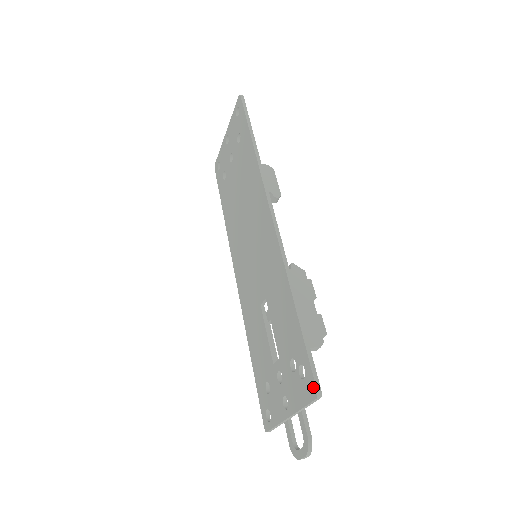
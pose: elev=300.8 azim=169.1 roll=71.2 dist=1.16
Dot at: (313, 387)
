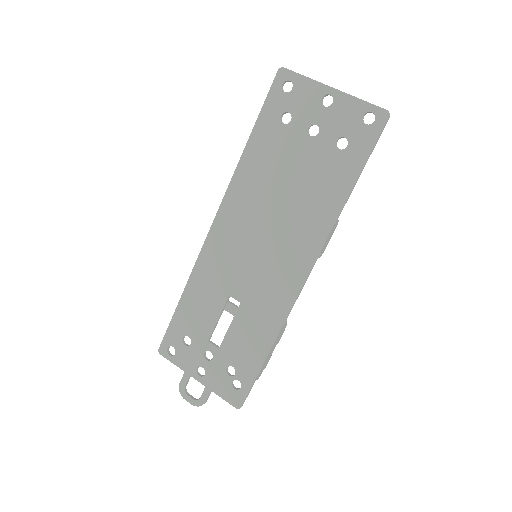
Dot at: (240, 403)
